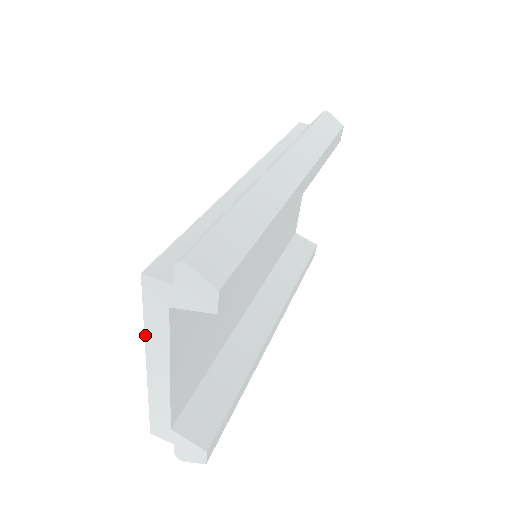
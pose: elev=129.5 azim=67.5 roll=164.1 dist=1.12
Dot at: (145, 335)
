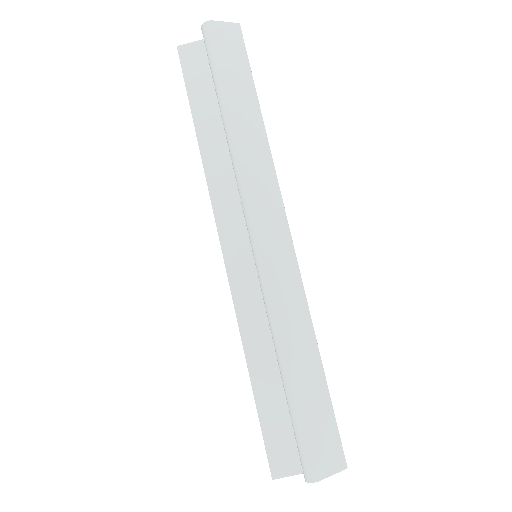
Dot at: occluded
